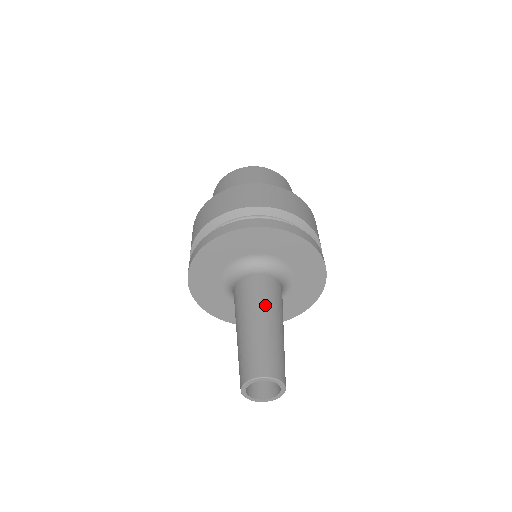
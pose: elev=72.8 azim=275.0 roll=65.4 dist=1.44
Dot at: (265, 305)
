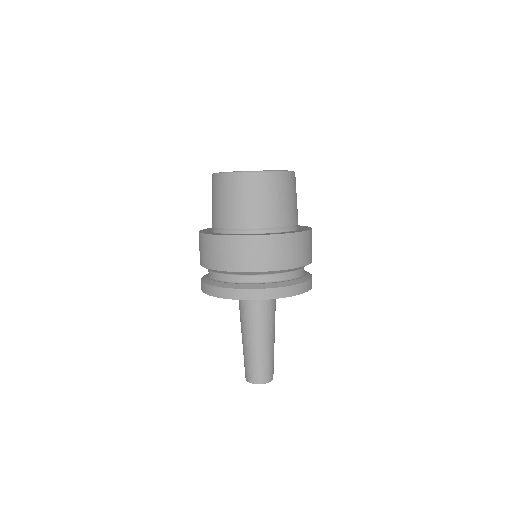
Dot at: (262, 331)
